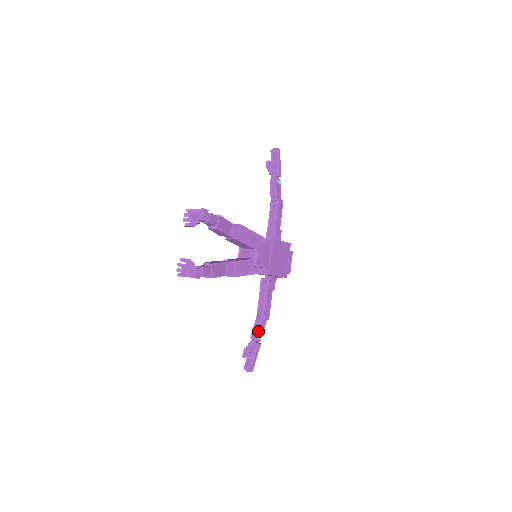
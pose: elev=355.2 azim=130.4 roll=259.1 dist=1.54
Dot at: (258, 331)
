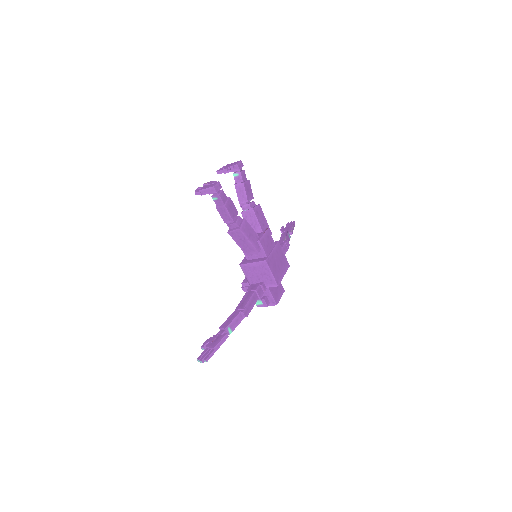
Dot at: (231, 320)
